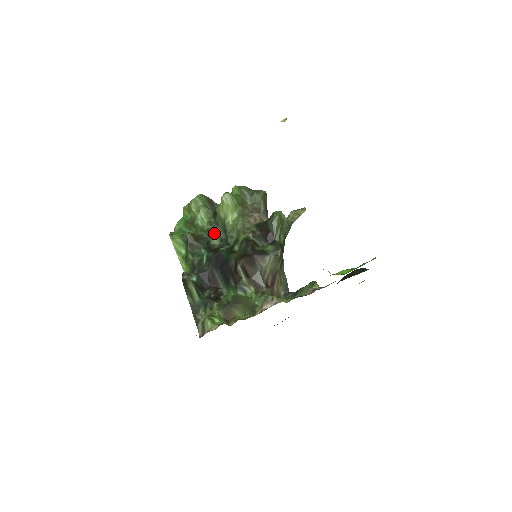
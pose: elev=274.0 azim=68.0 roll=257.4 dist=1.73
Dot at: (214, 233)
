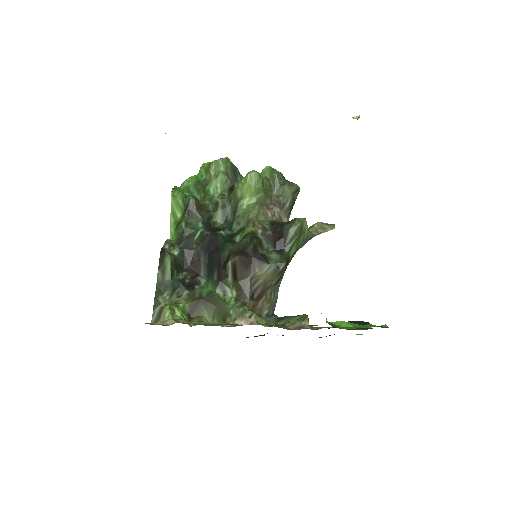
Dot at: (222, 209)
